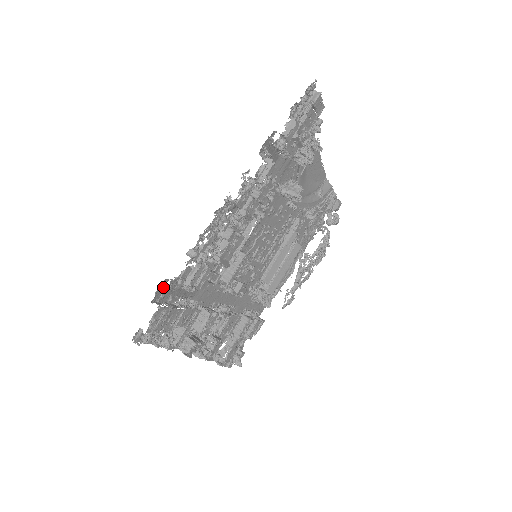
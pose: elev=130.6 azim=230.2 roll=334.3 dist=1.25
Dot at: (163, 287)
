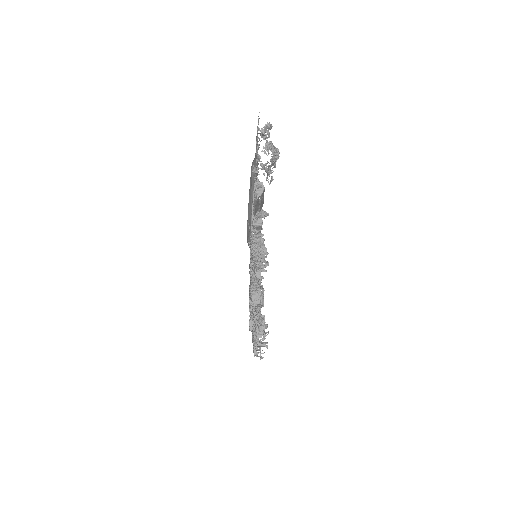
Dot at: (253, 351)
